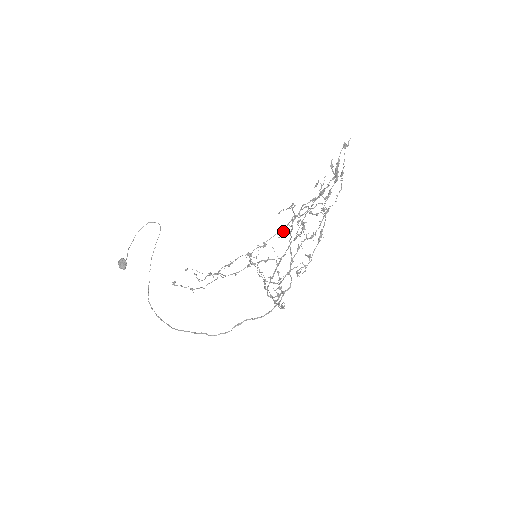
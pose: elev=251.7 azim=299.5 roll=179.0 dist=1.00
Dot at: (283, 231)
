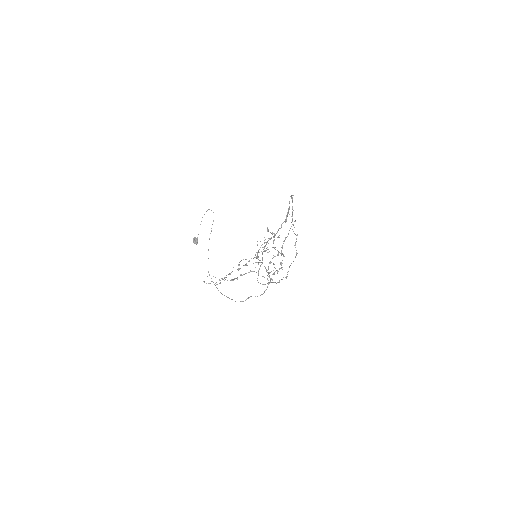
Dot at: occluded
